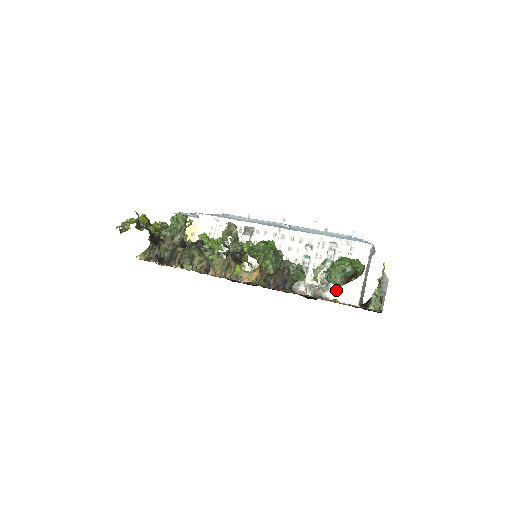
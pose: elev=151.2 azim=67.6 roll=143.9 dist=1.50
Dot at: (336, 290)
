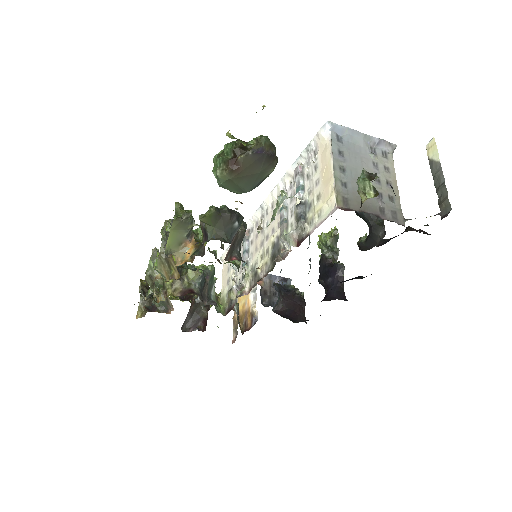
Dot at: (312, 215)
